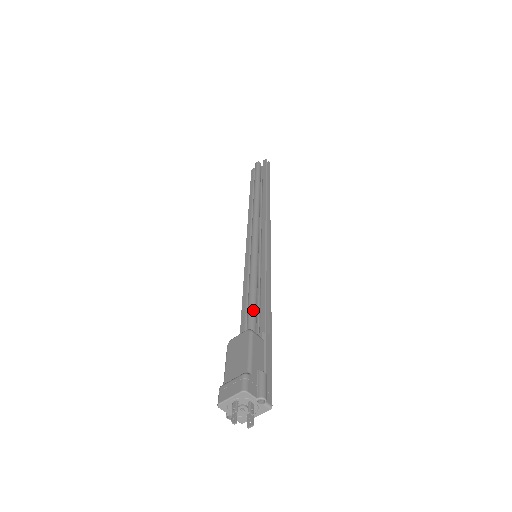
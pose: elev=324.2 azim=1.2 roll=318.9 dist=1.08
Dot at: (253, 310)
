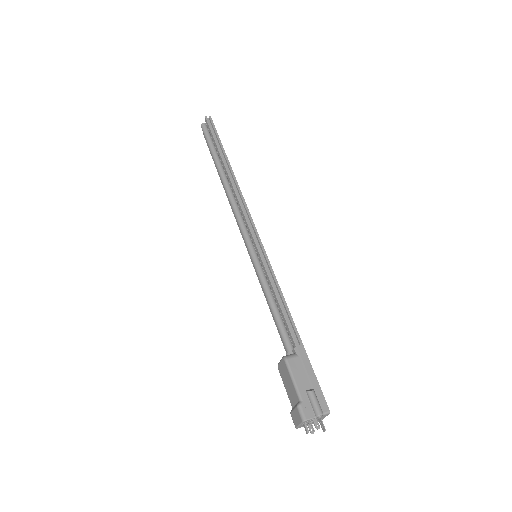
Dot at: (279, 325)
